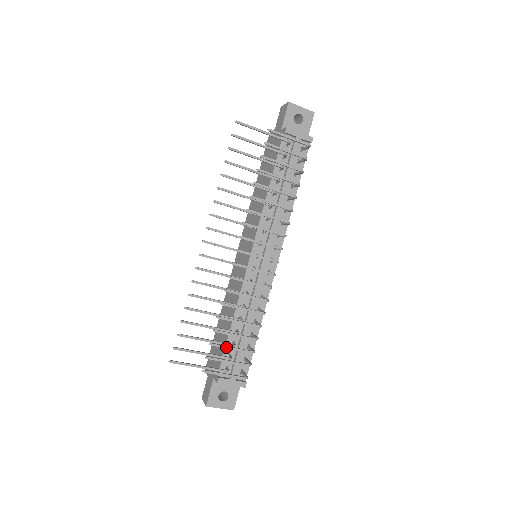
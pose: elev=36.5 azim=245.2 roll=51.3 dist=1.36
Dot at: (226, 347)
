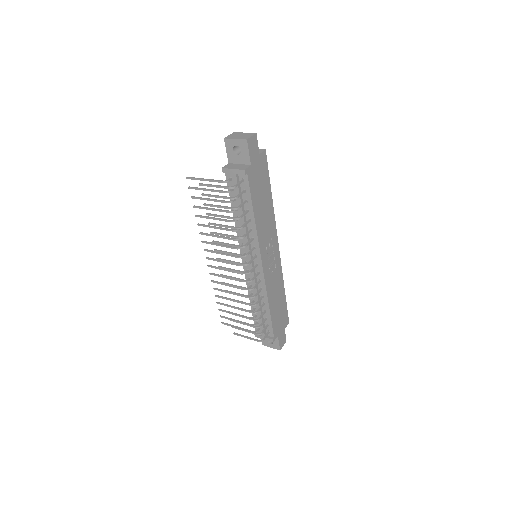
Dot at: (240, 323)
